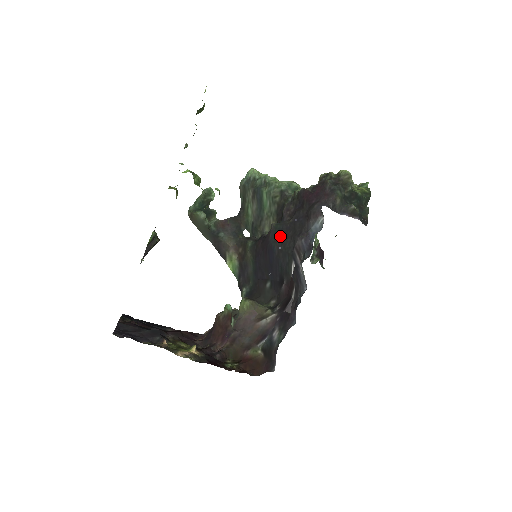
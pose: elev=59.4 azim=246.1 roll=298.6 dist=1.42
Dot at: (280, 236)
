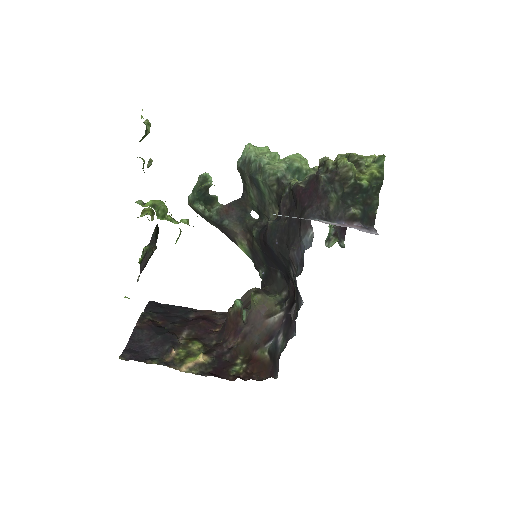
Dot at: (276, 239)
